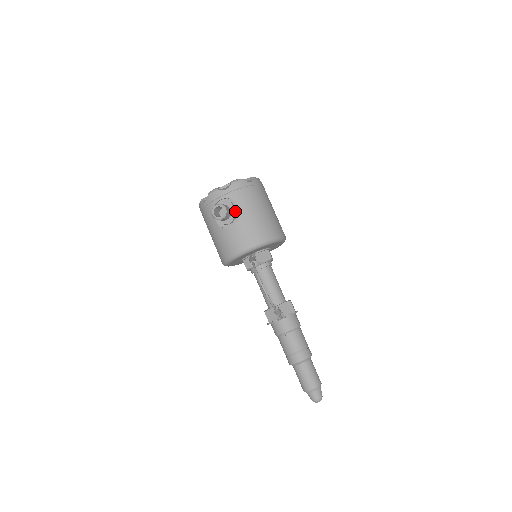
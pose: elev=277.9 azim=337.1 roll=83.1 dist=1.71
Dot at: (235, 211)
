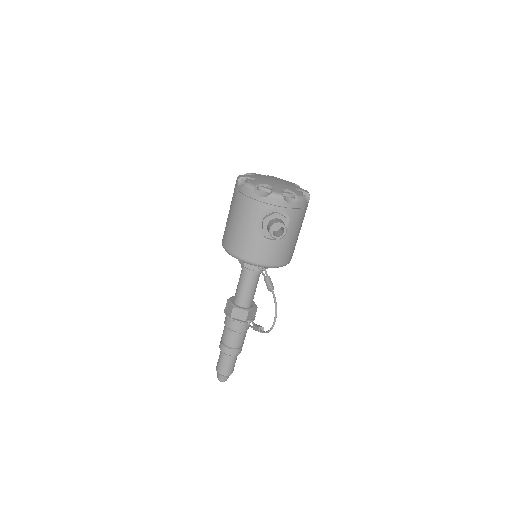
Dot at: occluded
